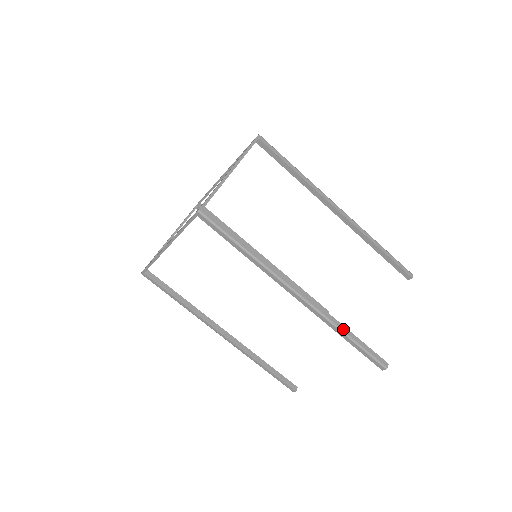
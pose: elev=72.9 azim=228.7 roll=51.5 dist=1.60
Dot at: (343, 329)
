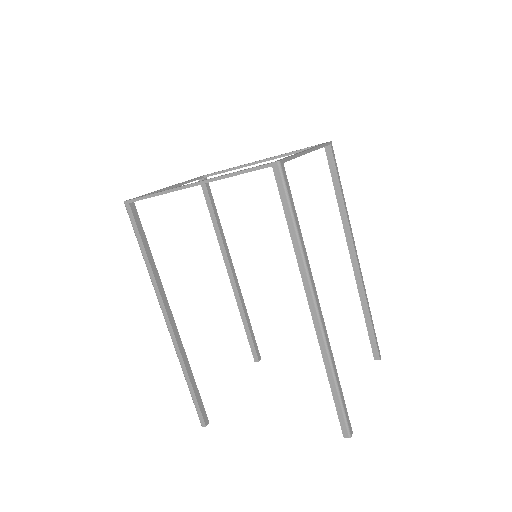
Dot at: (335, 372)
